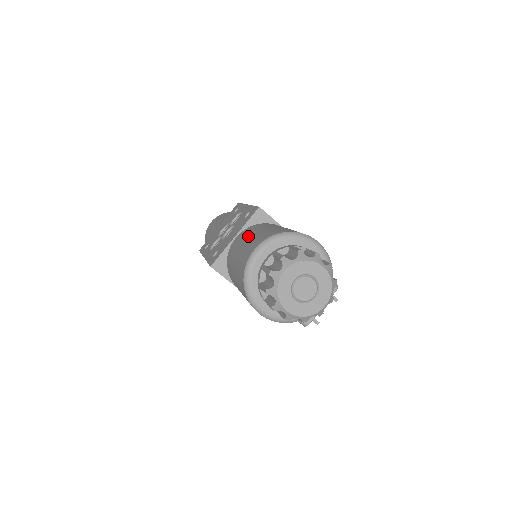
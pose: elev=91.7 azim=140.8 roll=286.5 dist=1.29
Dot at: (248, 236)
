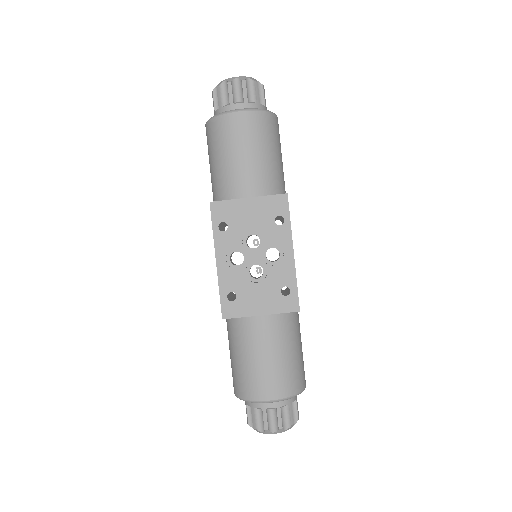
Dot at: (272, 351)
